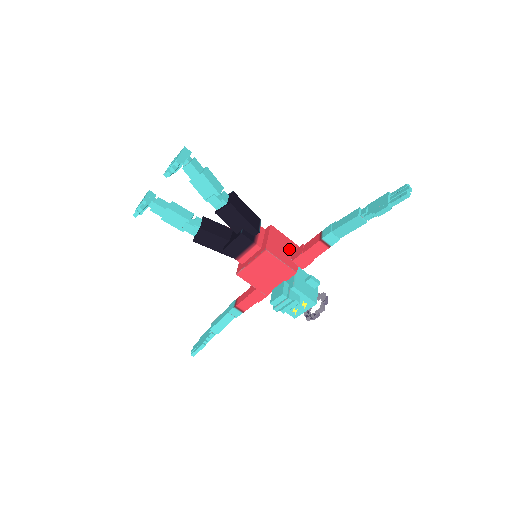
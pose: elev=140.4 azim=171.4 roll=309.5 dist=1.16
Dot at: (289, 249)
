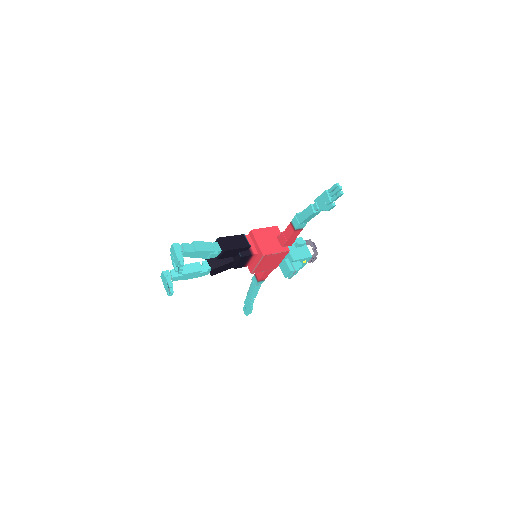
Dot at: (273, 237)
